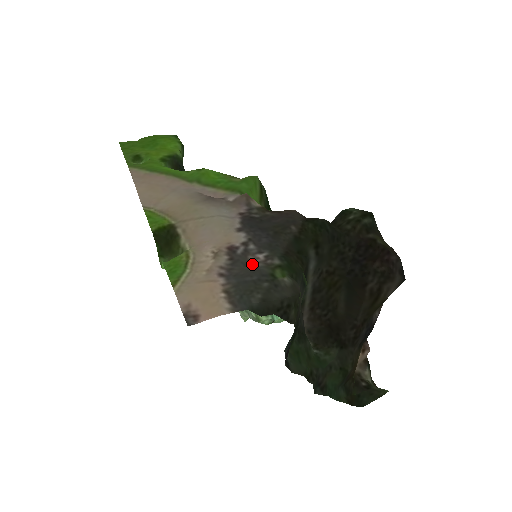
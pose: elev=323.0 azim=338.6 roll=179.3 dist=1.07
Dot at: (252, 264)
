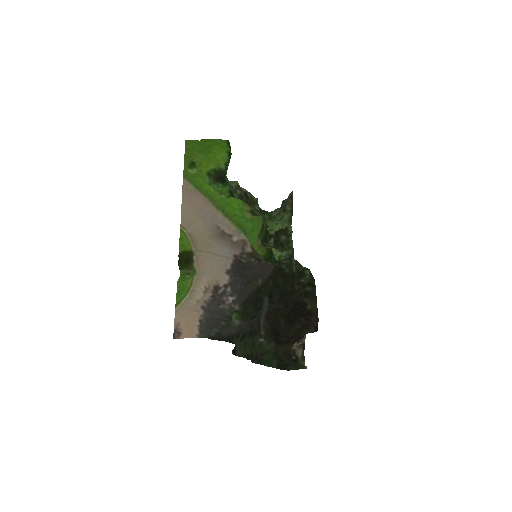
Dot at: (223, 305)
